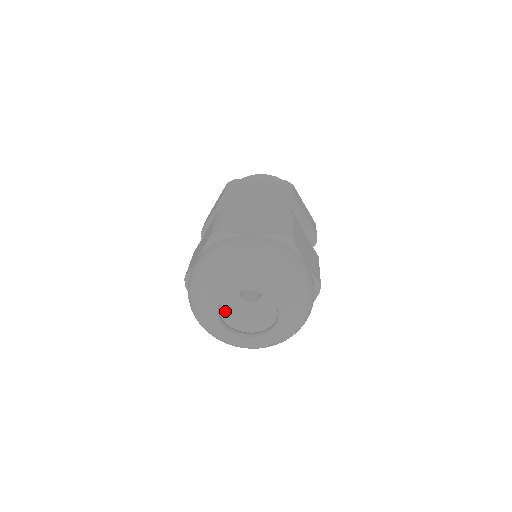
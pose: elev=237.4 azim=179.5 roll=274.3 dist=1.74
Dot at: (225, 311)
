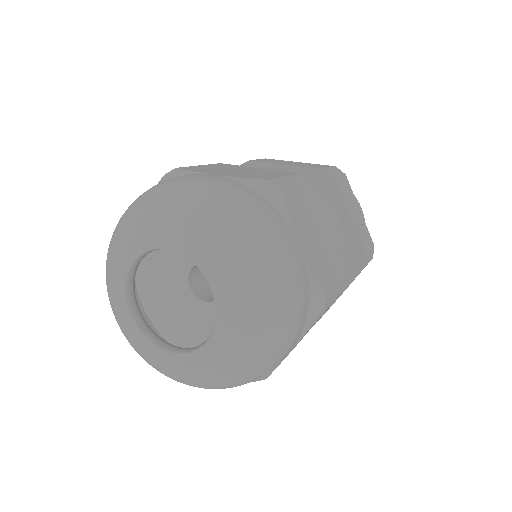
Dot at: (156, 254)
